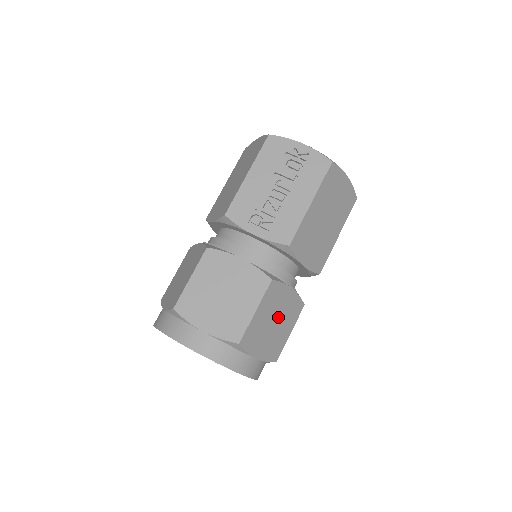
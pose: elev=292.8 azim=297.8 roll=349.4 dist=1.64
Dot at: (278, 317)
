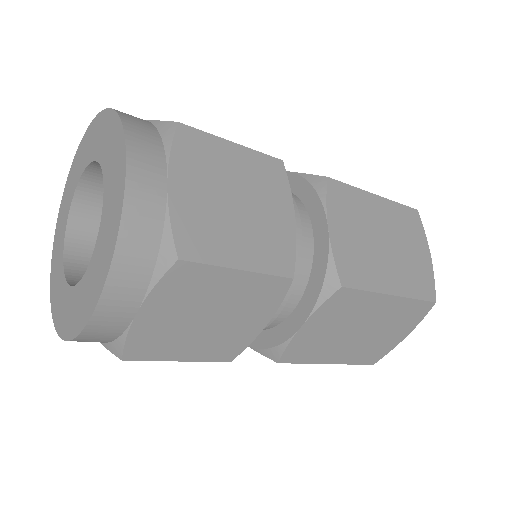
Dot at: (249, 209)
